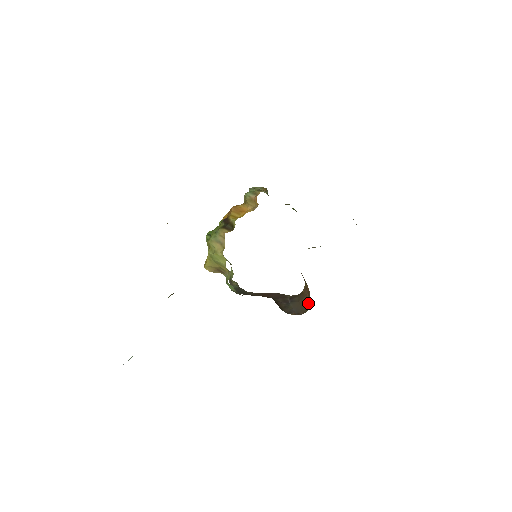
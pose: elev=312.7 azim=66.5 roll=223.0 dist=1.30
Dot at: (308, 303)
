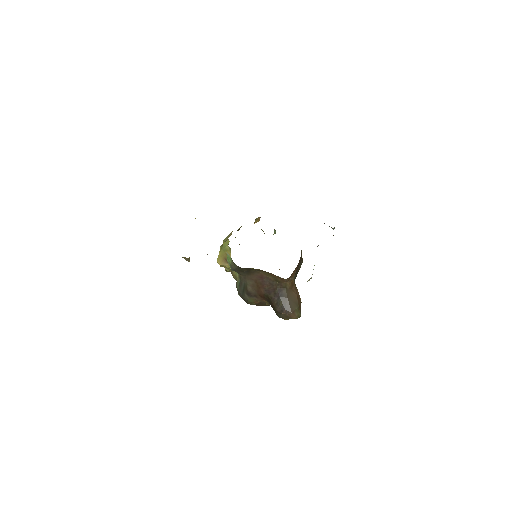
Dot at: (298, 305)
